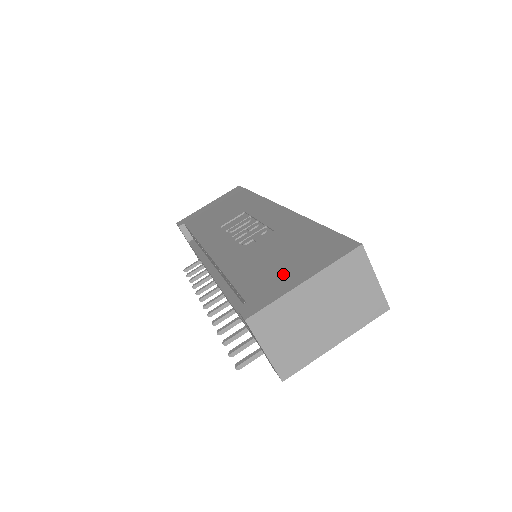
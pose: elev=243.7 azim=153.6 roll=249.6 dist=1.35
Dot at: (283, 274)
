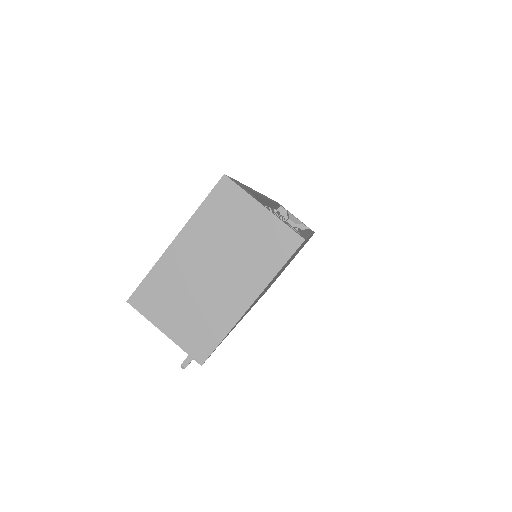
Dot at: occluded
